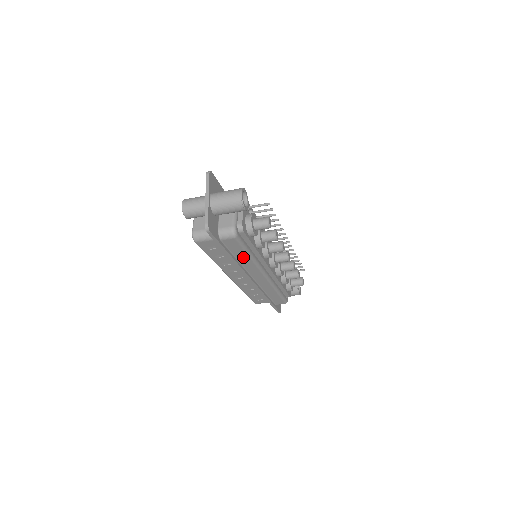
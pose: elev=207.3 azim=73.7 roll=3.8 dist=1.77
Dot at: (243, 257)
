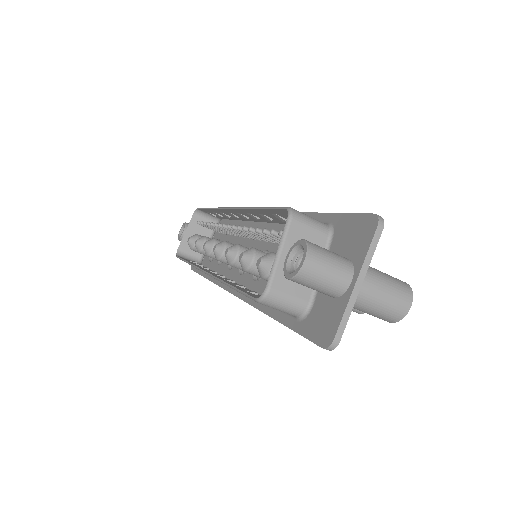
Dot at: occluded
